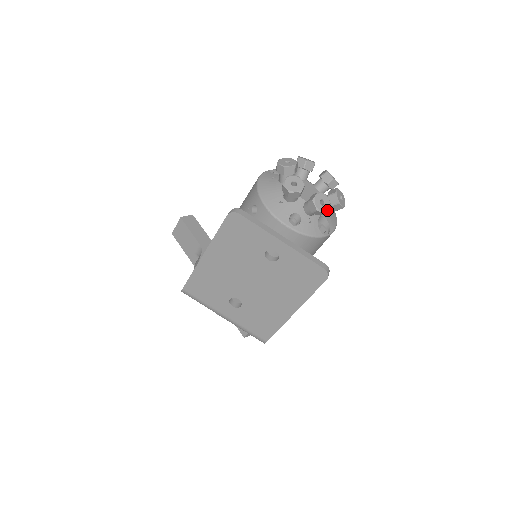
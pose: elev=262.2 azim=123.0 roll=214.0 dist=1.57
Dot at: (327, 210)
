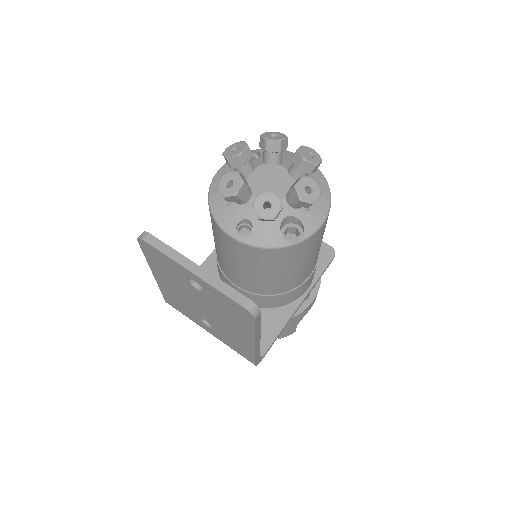
Dot at: (275, 215)
